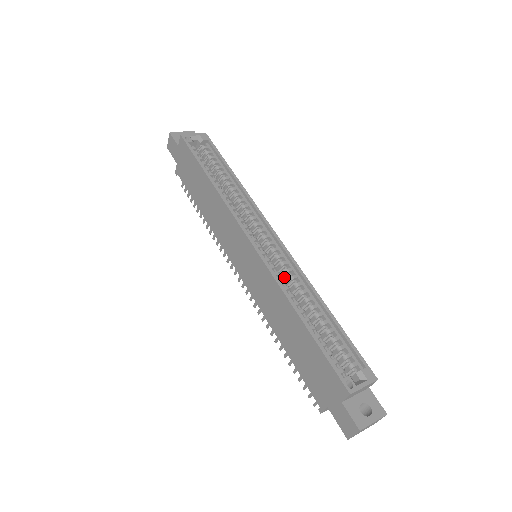
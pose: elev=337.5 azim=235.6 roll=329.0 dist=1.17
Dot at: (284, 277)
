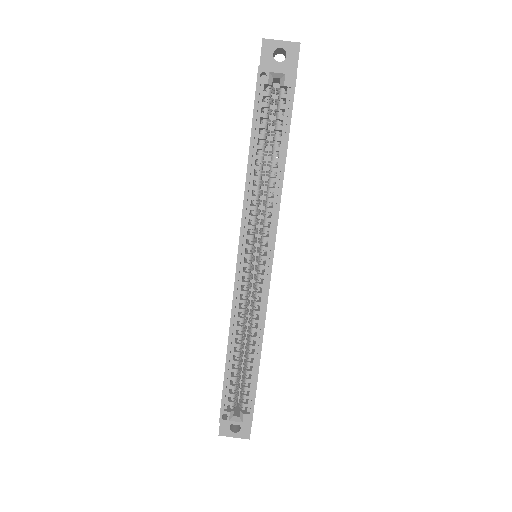
Dot at: (252, 303)
